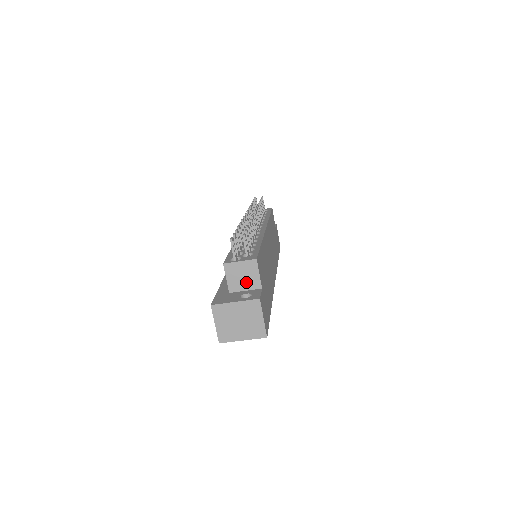
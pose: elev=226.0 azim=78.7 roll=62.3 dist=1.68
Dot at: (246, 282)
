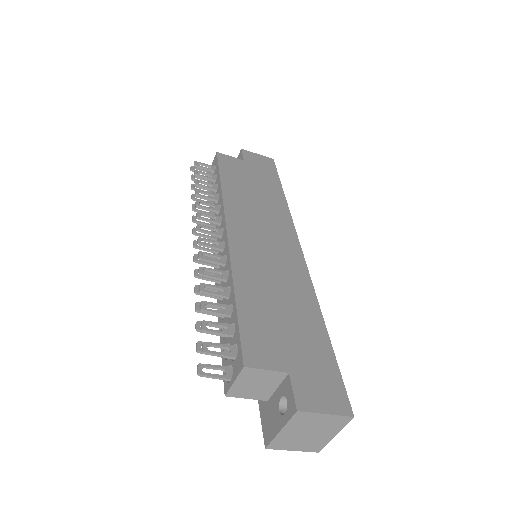
Dot at: (267, 384)
